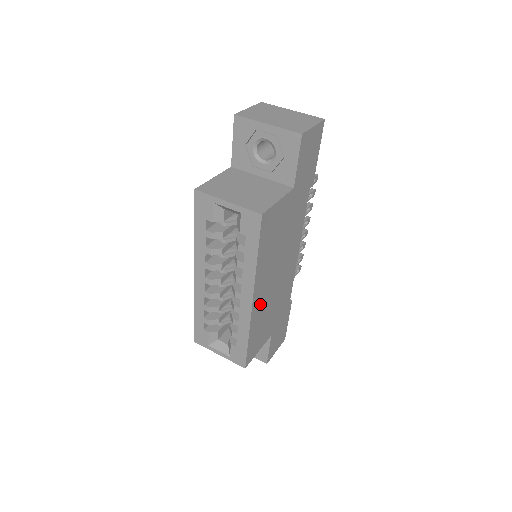
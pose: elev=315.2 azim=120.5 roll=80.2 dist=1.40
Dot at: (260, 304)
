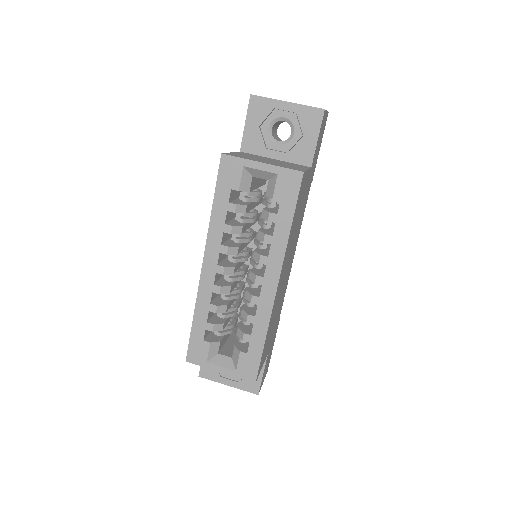
Dot at: (277, 296)
